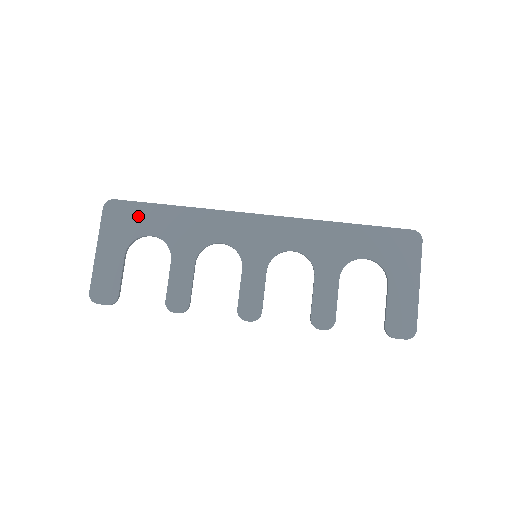
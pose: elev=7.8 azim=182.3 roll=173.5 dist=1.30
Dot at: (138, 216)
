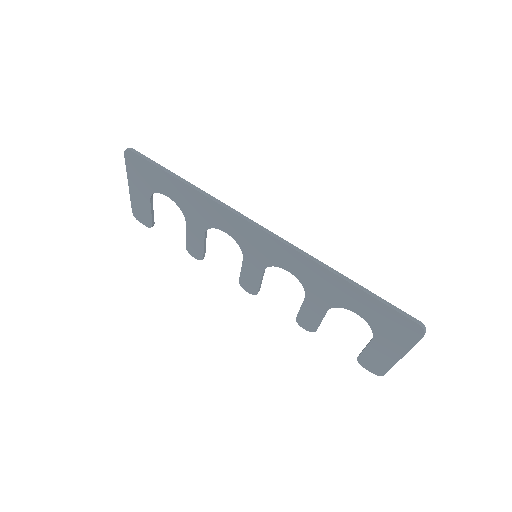
Dot at: (153, 175)
